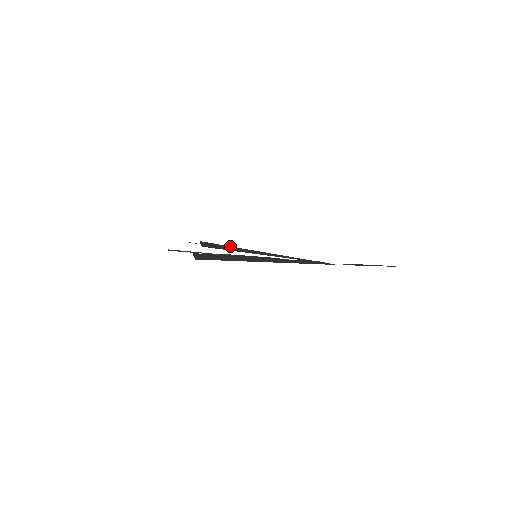
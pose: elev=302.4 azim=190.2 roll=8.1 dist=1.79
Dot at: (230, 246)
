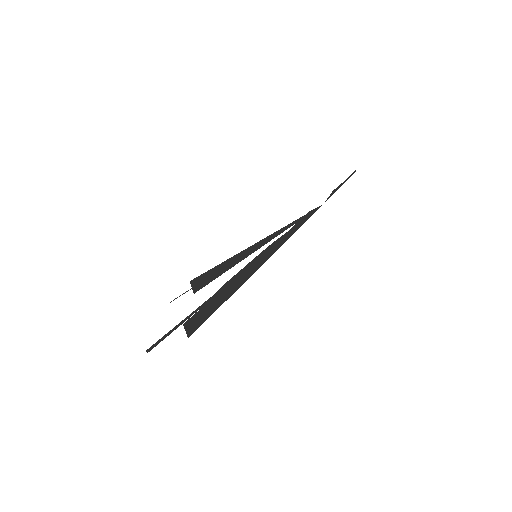
Dot at: (227, 259)
